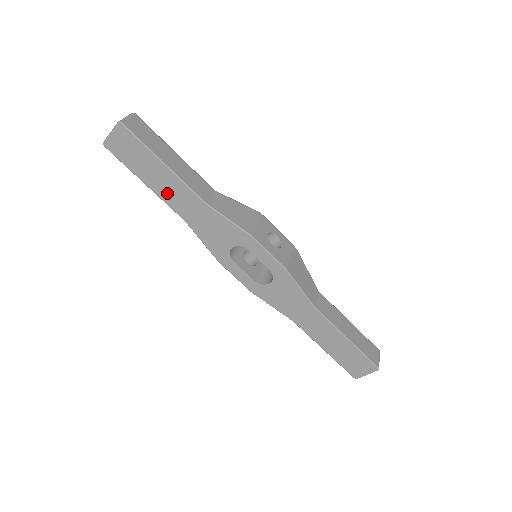
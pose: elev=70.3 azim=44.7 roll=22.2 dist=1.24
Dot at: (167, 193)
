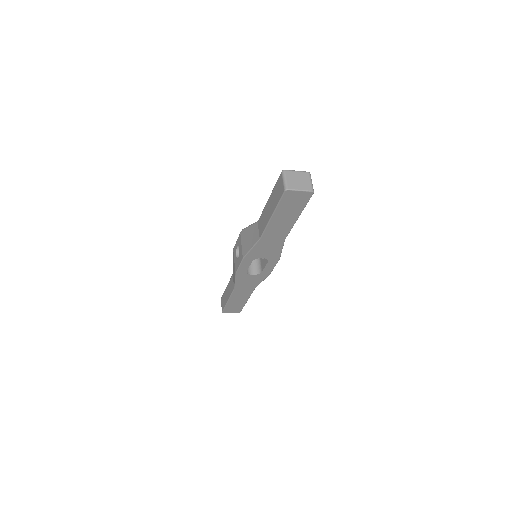
Dot at: (275, 226)
